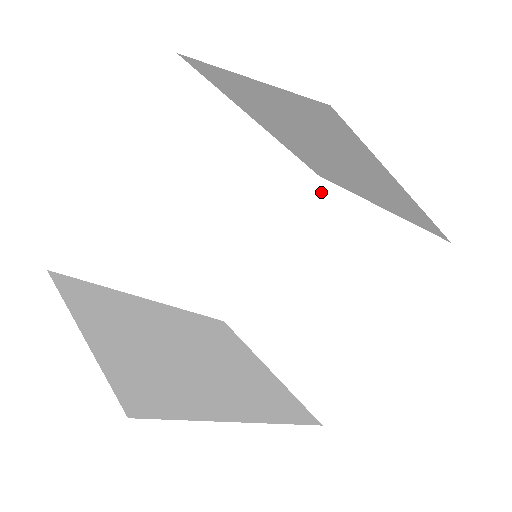
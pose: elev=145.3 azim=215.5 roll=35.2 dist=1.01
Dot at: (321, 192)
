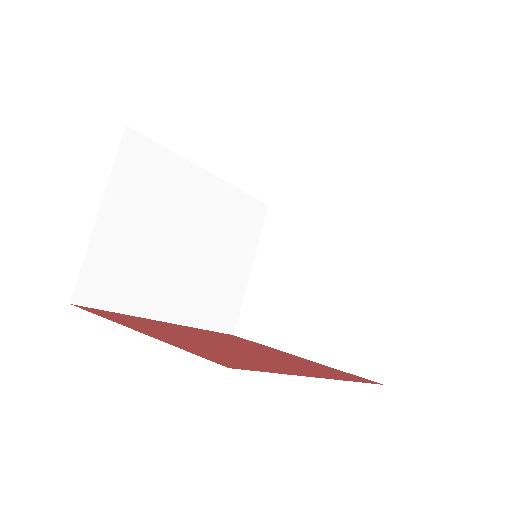
Dot at: (404, 227)
